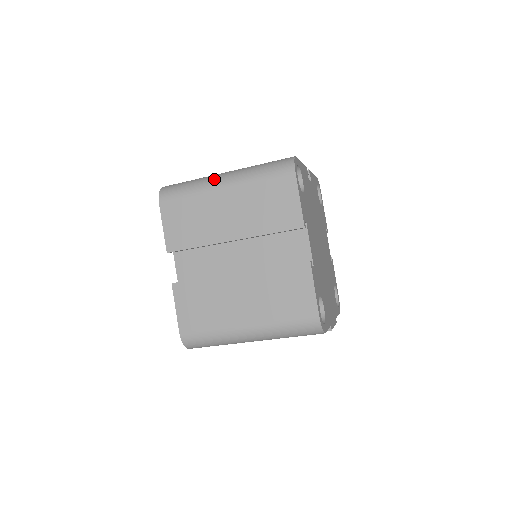
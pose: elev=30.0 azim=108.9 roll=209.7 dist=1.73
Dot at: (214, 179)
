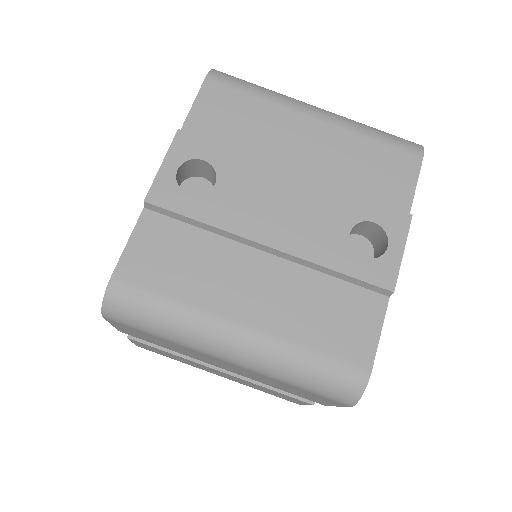
Dot at: occluded
